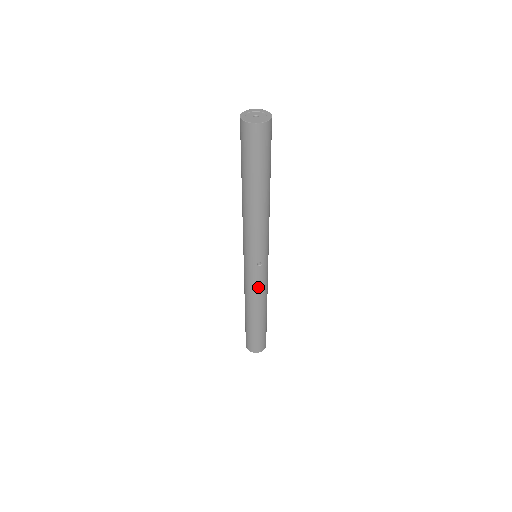
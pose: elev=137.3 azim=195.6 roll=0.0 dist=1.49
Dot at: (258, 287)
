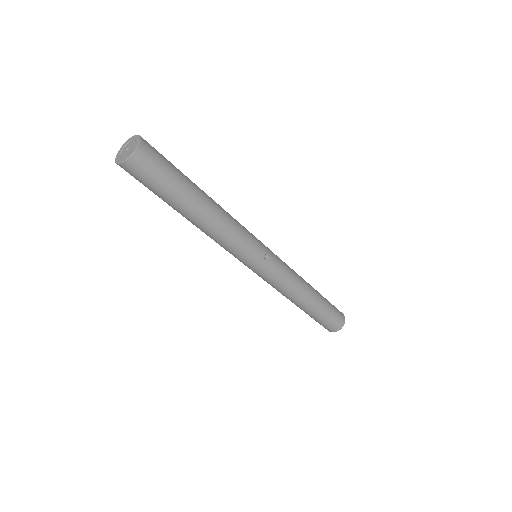
Dot at: (286, 275)
